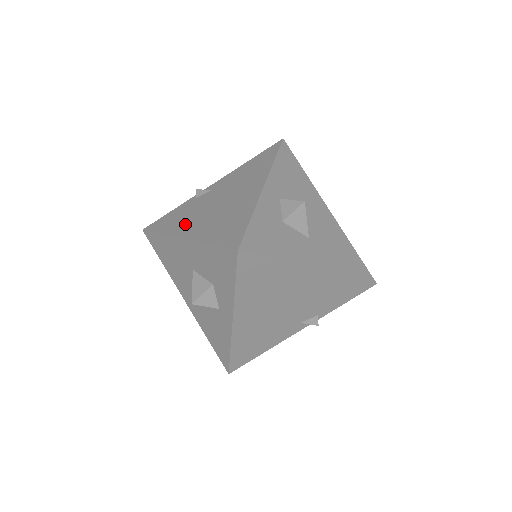
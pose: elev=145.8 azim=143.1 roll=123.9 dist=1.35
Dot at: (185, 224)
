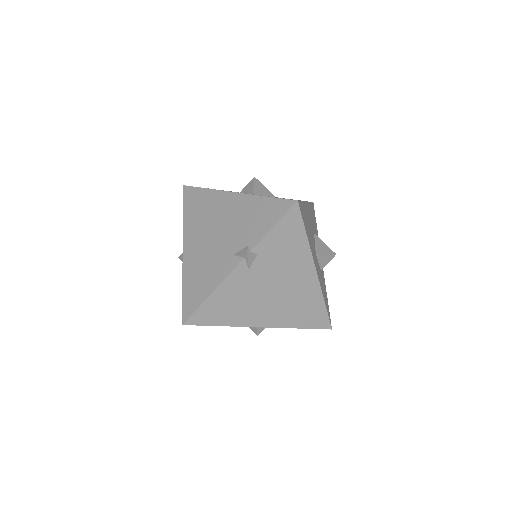
Dot at: occluded
